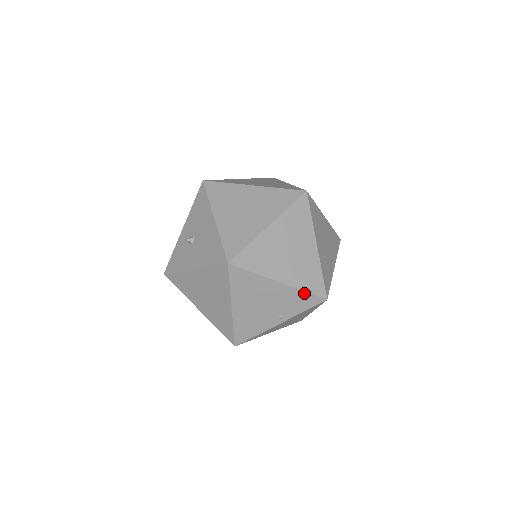
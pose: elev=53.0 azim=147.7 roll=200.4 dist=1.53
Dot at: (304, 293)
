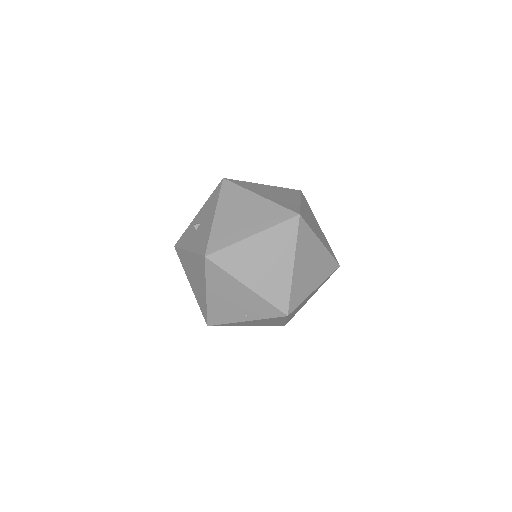
Dot at: (267, 303)
